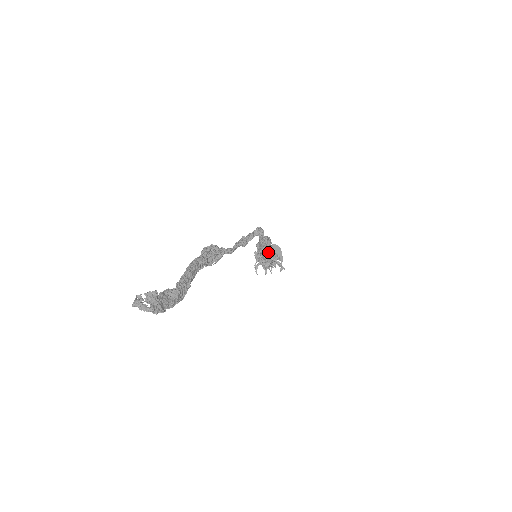
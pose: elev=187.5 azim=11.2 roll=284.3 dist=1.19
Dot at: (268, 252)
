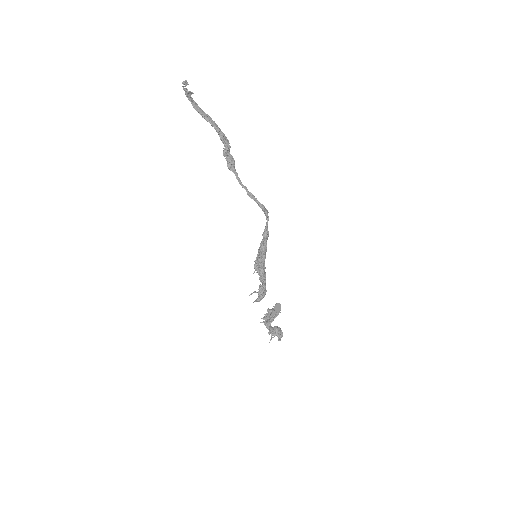
Dot at: (261, 246)
